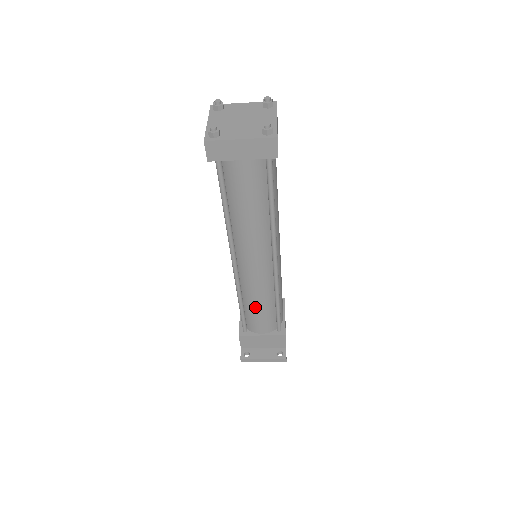
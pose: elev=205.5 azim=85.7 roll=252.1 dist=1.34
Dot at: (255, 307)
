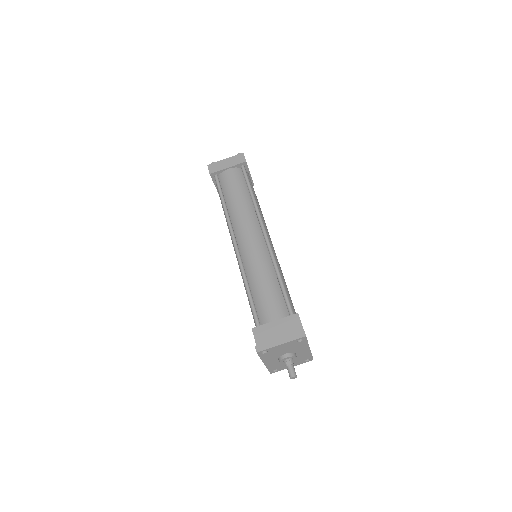
Dot at: (260, 284)
